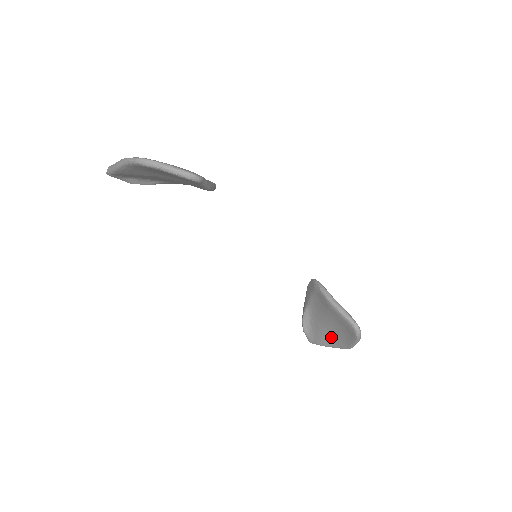
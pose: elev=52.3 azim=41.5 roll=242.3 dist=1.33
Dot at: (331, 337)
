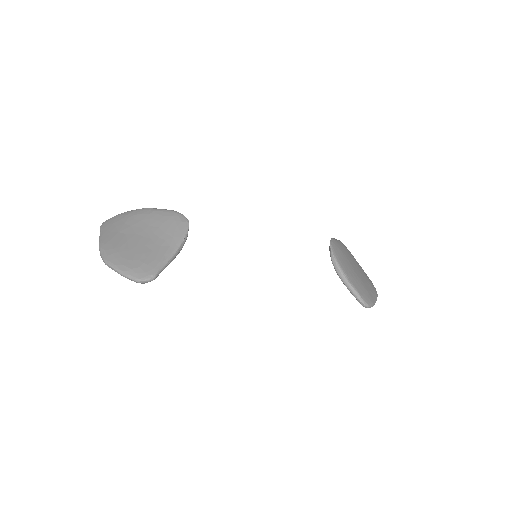
Dot at: occluded
